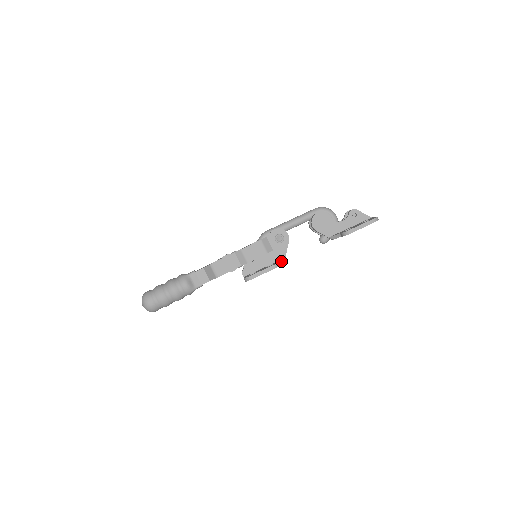
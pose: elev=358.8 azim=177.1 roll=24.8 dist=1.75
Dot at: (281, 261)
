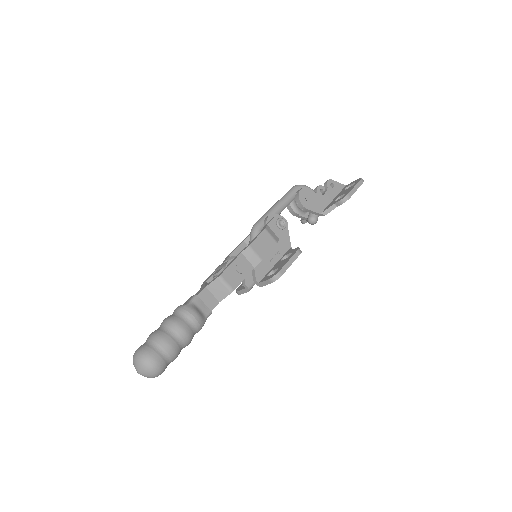
Dot at: (293, 249)
